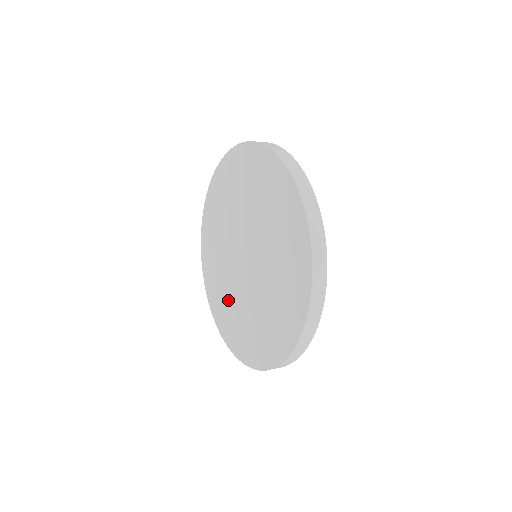
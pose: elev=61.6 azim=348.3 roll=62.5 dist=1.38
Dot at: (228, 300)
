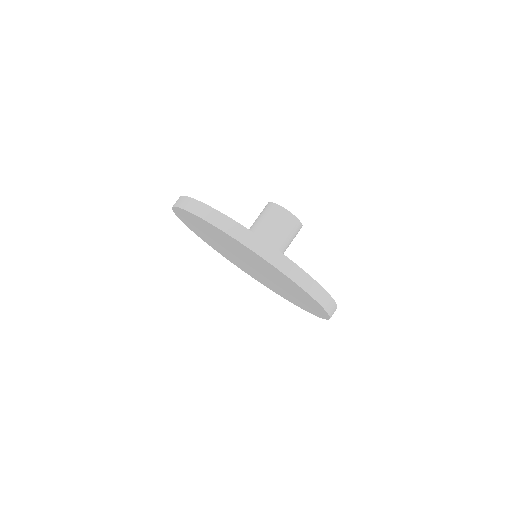
Dot at: (256, 276)
